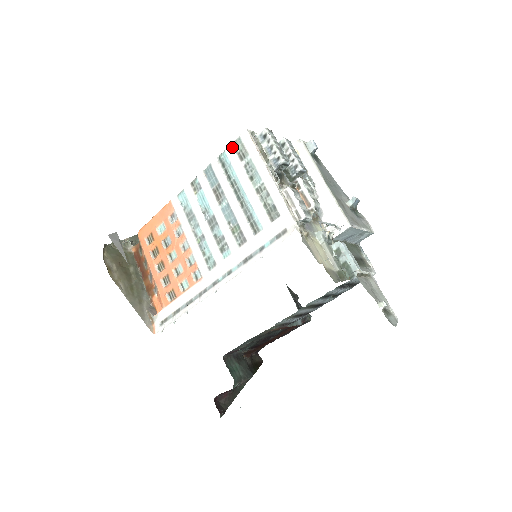
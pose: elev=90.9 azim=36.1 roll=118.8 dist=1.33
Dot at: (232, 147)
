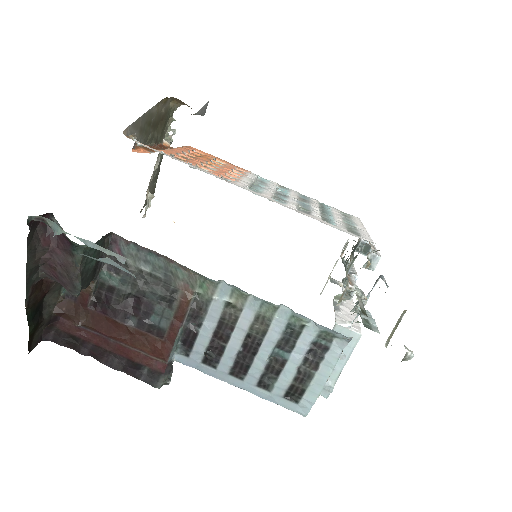
Dot at: (339, 210)
